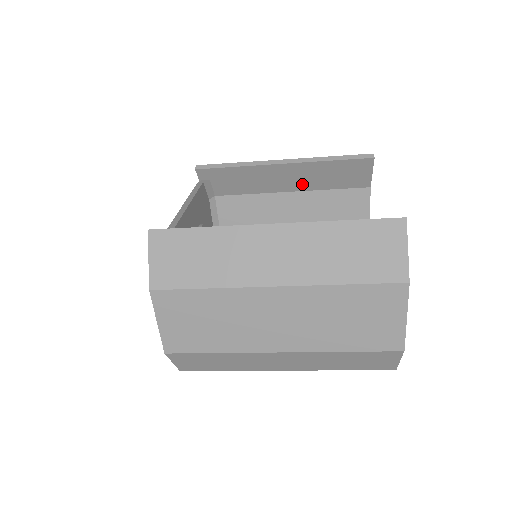
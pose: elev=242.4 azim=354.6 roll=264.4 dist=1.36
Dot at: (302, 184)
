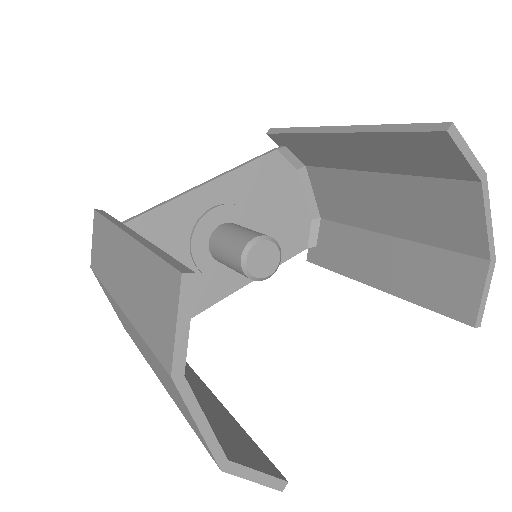
Dot at: (379, 163)
